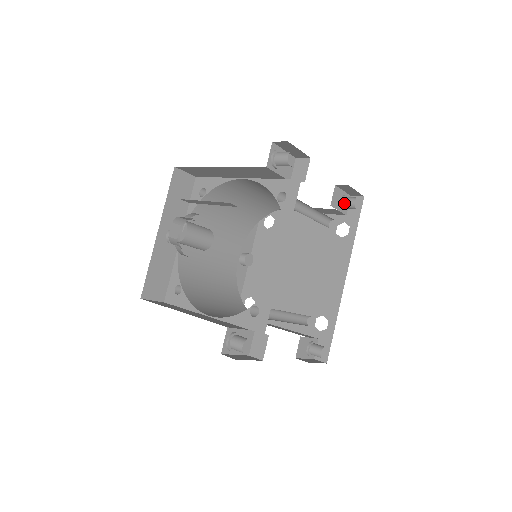
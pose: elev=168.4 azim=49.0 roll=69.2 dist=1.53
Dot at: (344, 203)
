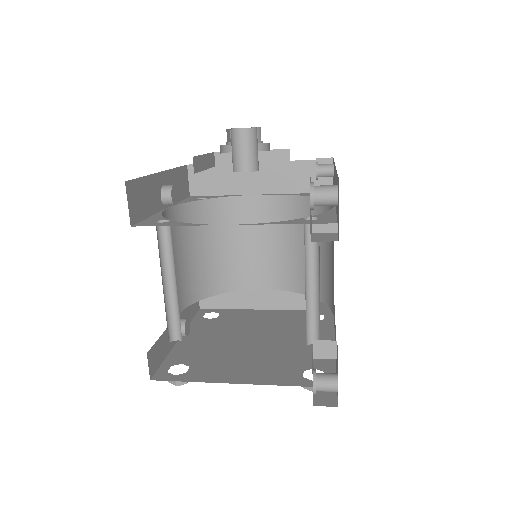
Dot at: occluded
